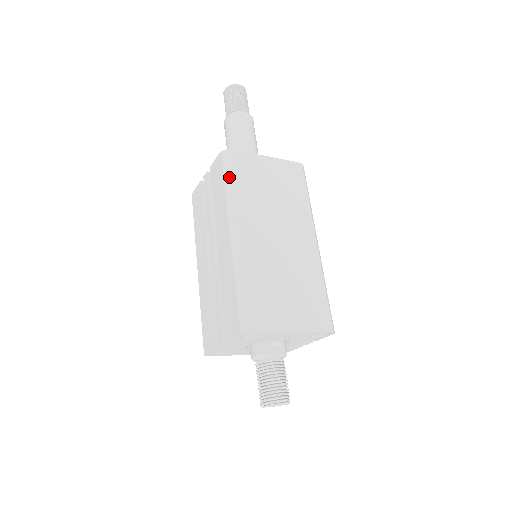
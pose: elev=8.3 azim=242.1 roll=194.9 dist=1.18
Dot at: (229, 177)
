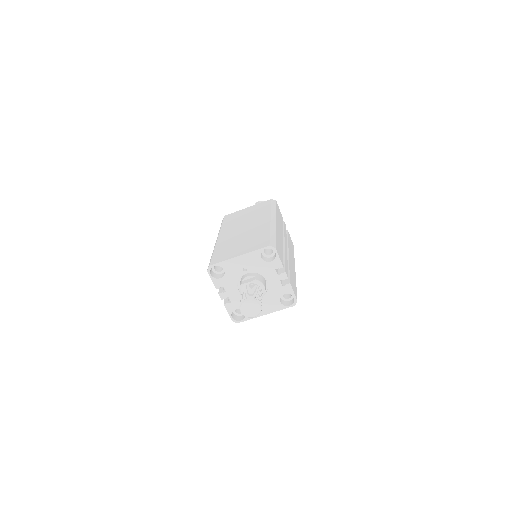
Dot at: (221, 224)
